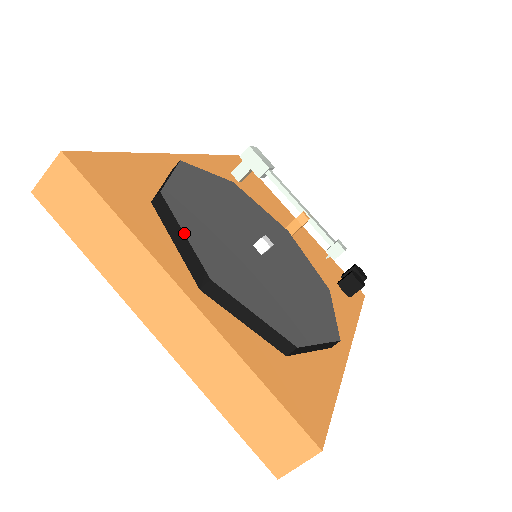
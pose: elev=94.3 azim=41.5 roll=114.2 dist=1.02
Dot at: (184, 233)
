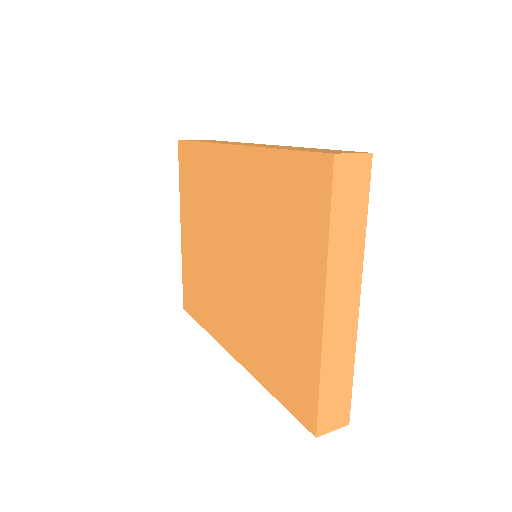
Dot at: occluded
